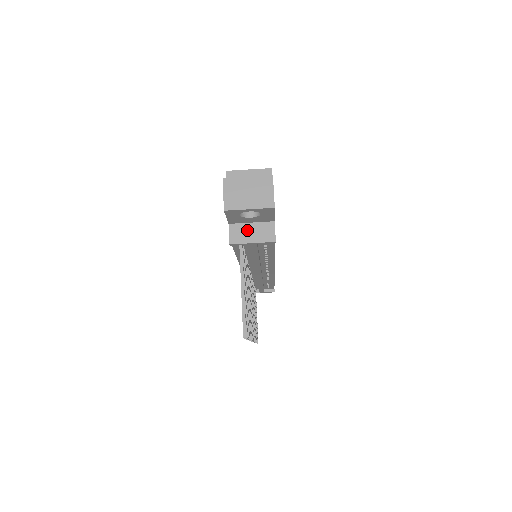
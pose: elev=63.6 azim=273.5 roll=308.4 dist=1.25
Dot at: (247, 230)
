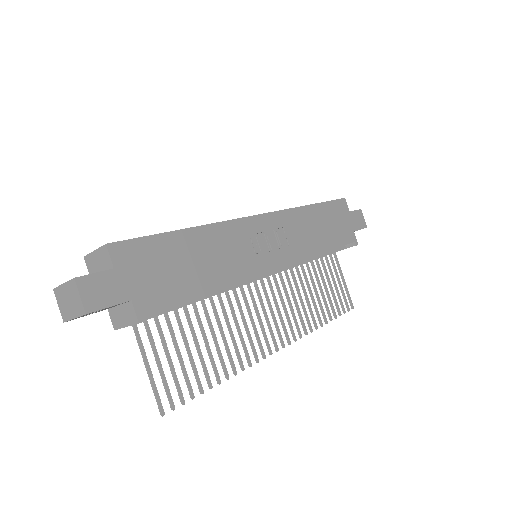
Dot at: (119, 314)
